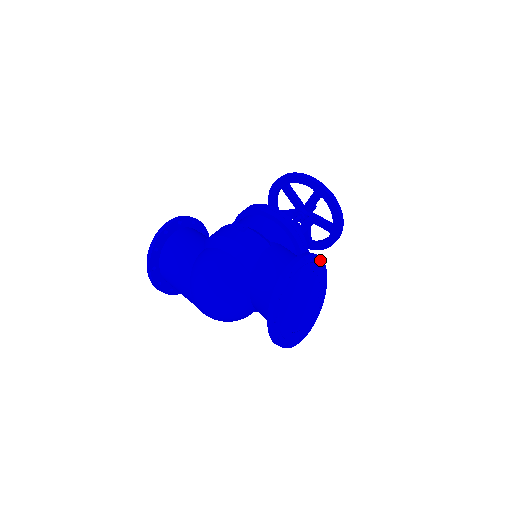
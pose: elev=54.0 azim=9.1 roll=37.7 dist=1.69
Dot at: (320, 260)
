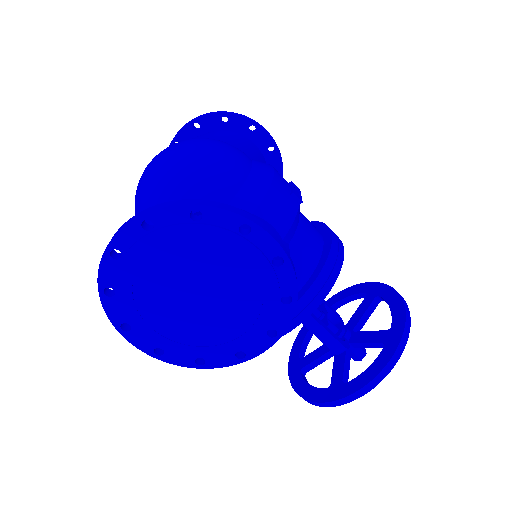
Dot at: (288, 315)
